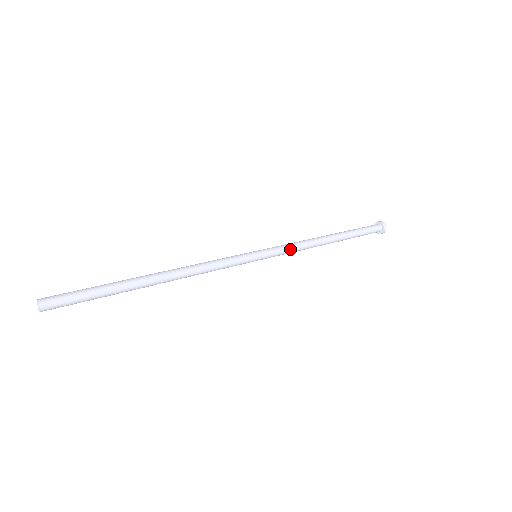
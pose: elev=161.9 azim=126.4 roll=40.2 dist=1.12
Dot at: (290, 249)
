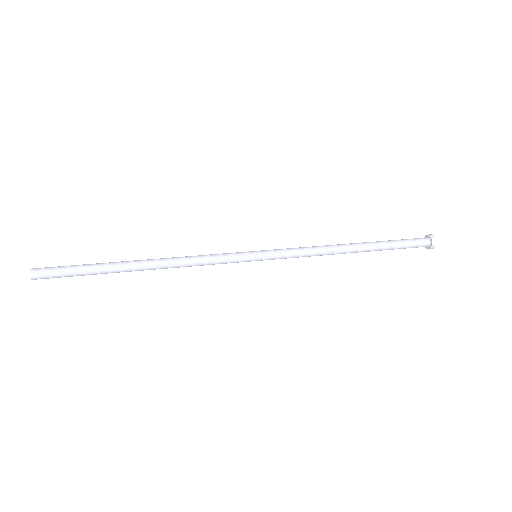
Dot at: (297, 253)
